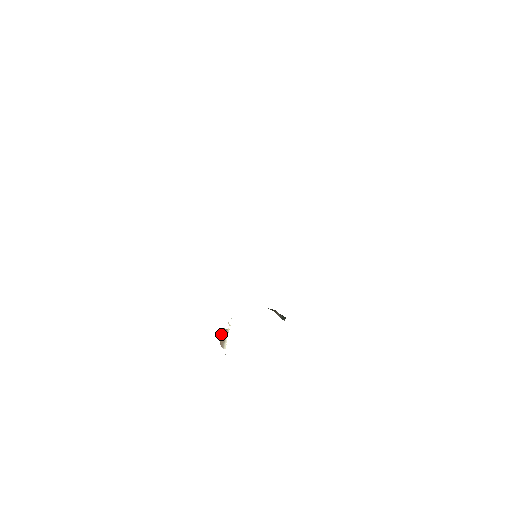
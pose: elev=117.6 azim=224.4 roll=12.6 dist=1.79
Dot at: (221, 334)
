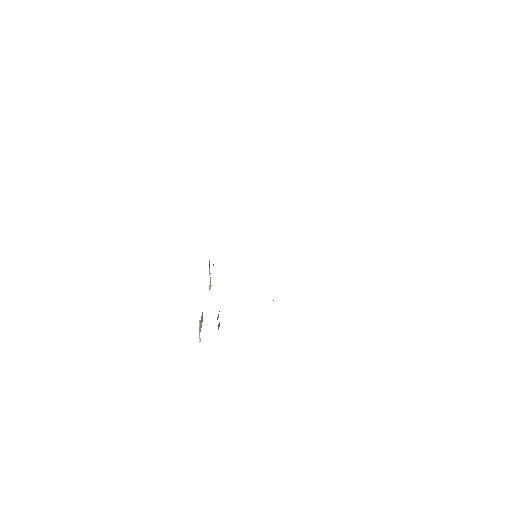
Dot at: occluded
